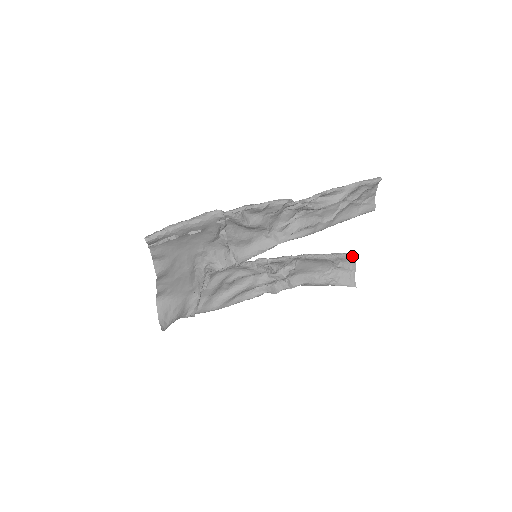
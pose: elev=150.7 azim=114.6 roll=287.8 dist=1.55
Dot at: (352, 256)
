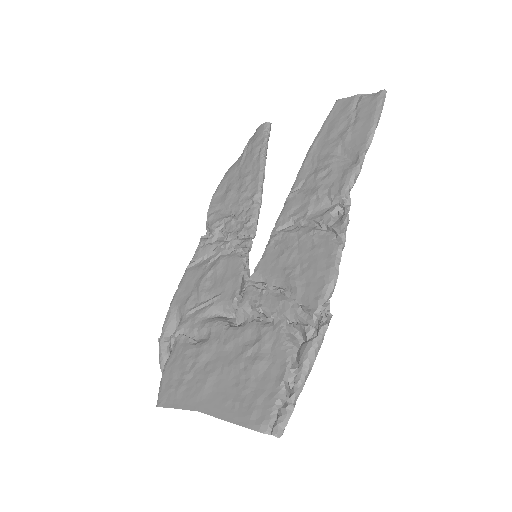
Dot at: (269, 132)
